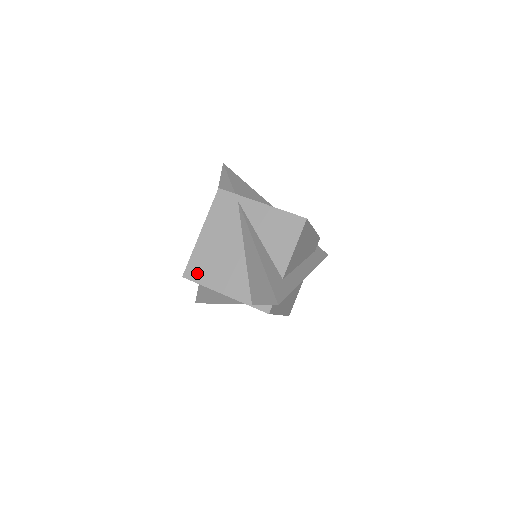
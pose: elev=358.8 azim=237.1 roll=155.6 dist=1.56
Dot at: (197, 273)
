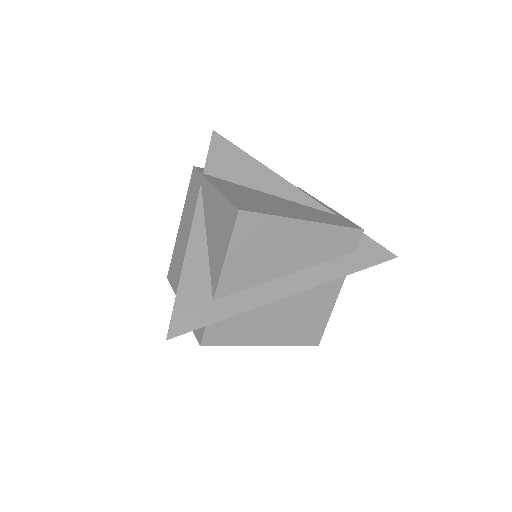
Dot at: (173, 275)
